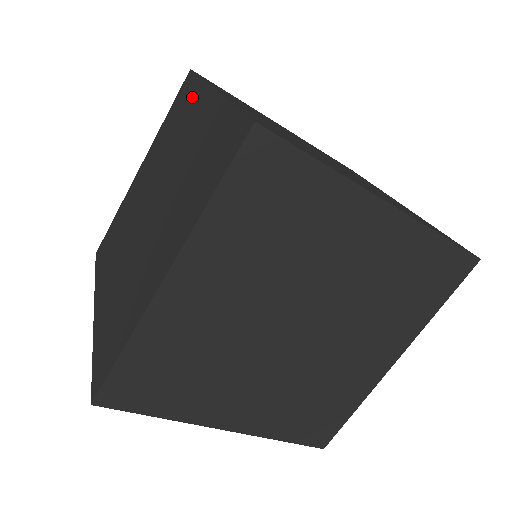
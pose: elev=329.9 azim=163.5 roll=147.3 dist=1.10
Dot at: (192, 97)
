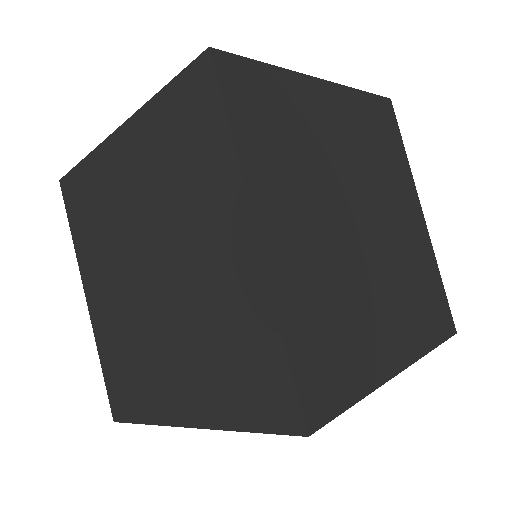
Dot at: occluded
